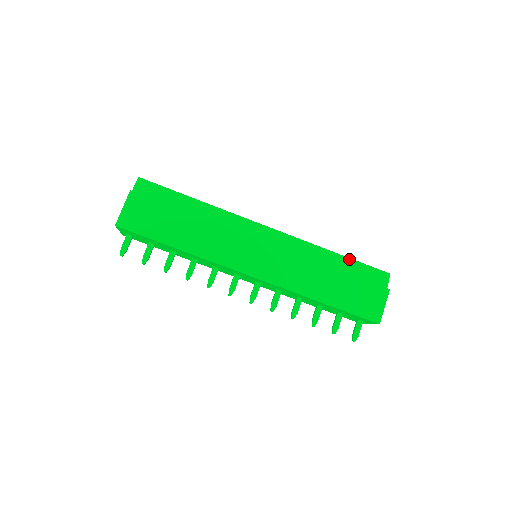
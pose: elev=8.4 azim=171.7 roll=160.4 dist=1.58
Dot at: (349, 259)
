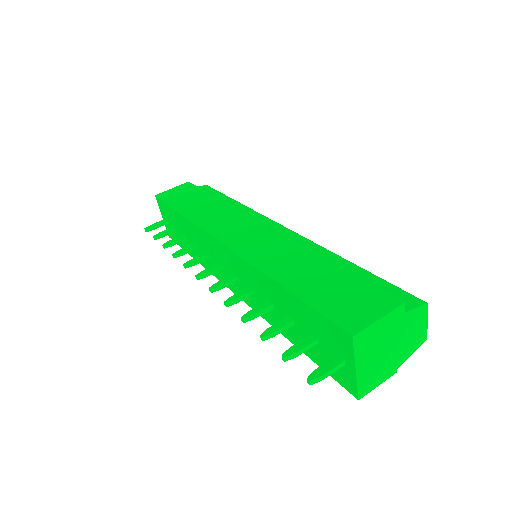
Dot at: (365, 270)
